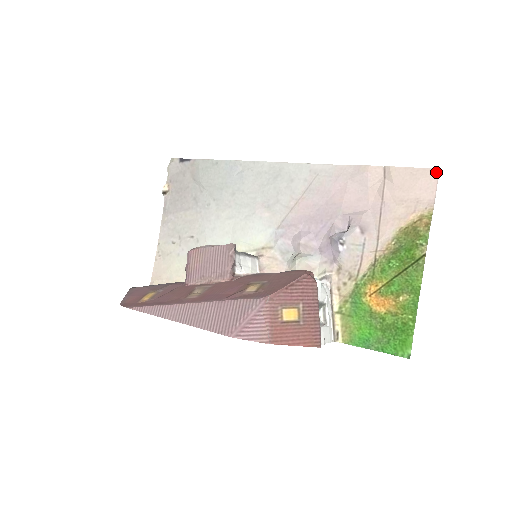
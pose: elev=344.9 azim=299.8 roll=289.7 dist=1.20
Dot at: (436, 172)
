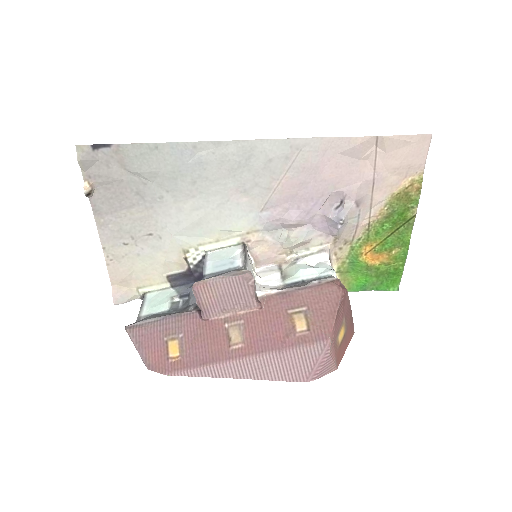
Dot at: (429, 137)
